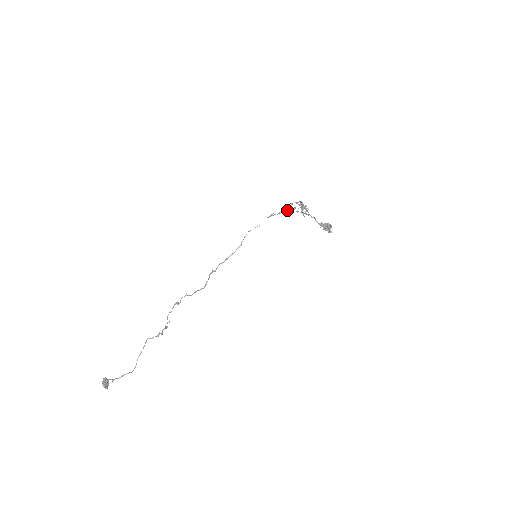
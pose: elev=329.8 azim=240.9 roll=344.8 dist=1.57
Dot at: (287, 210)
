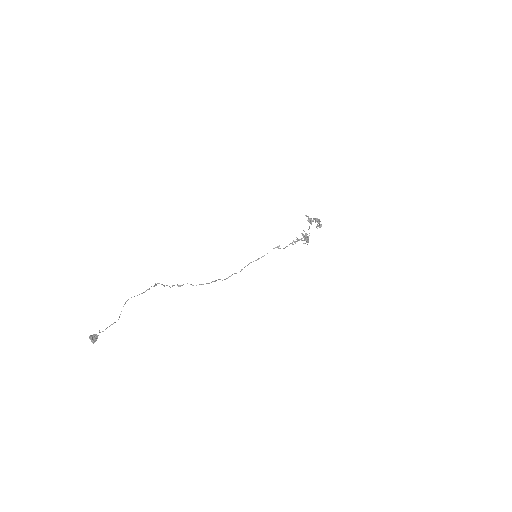
Dot at: (293, 244)
